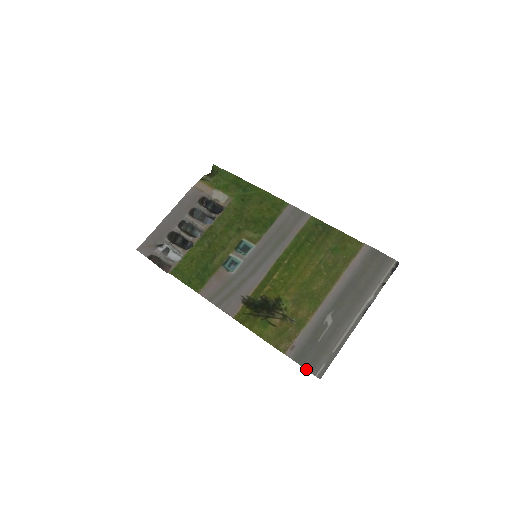
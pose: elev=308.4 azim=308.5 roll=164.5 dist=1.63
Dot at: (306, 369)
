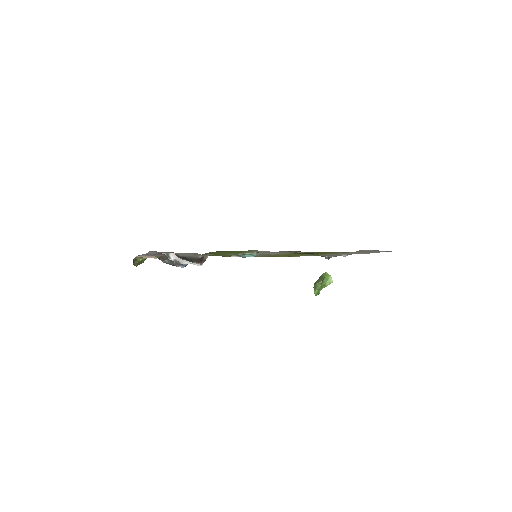
Dot at: occluded
